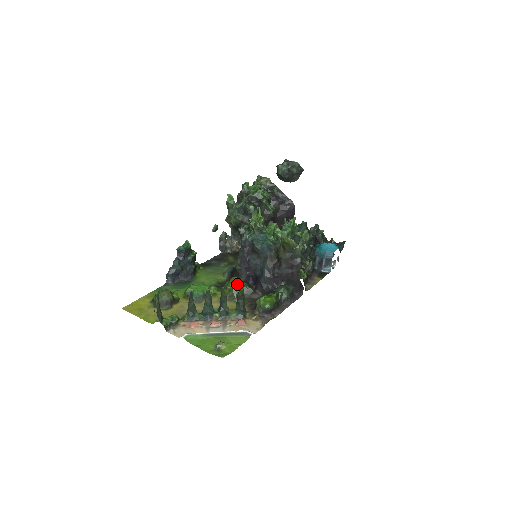
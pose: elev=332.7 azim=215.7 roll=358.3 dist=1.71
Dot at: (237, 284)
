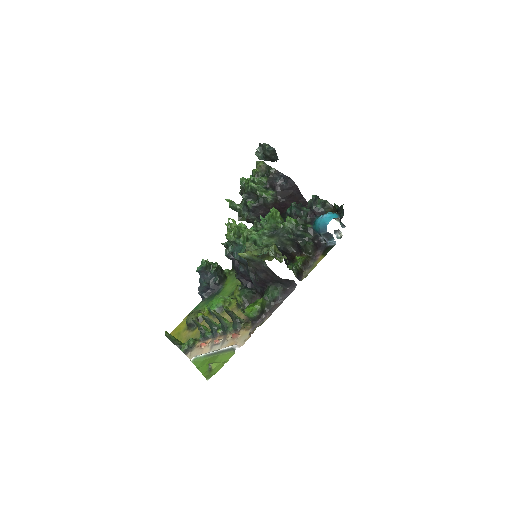
Dot at: (239, 292)
